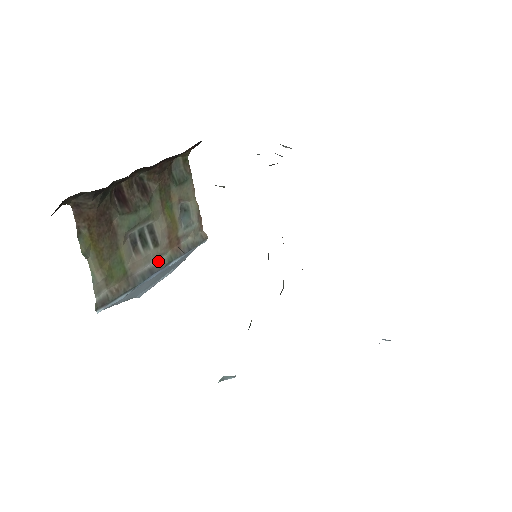
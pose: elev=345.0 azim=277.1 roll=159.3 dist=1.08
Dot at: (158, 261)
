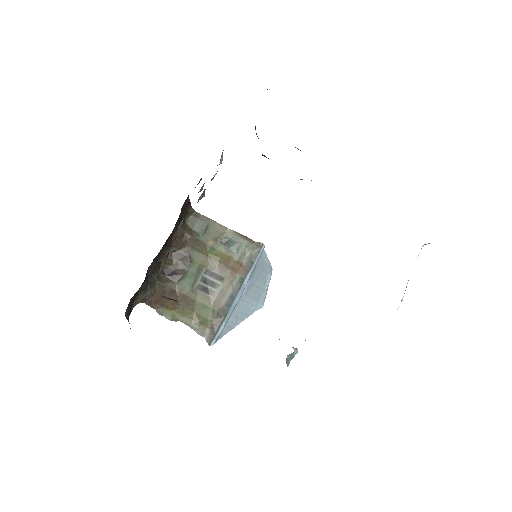
Dot at: (233, 287)
